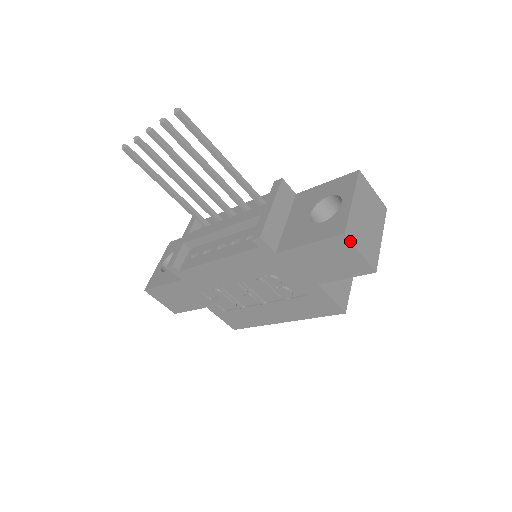
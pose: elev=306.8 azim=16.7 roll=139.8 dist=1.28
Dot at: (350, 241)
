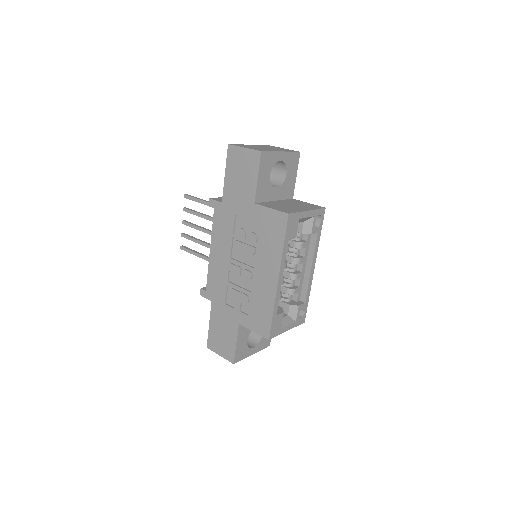
Dot at: (234, 146)
